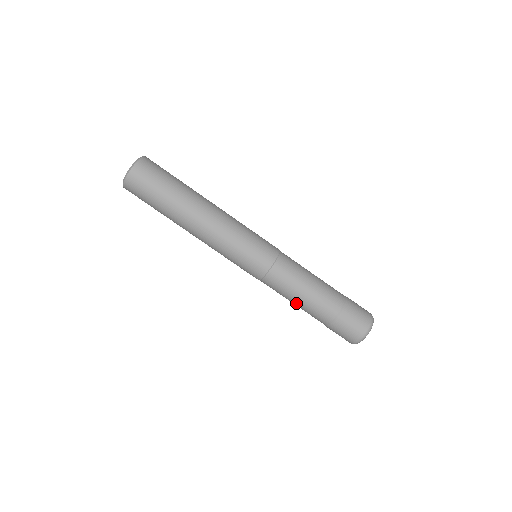
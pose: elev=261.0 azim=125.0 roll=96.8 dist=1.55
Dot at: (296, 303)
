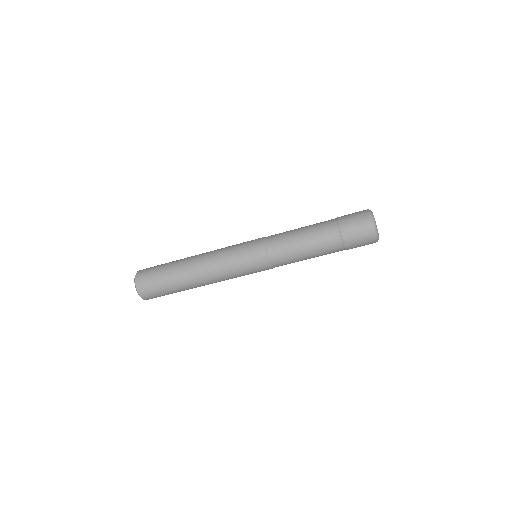
Dot at: (310, 258)
